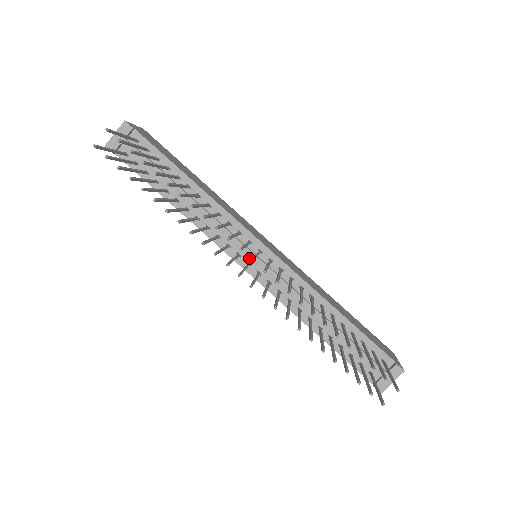
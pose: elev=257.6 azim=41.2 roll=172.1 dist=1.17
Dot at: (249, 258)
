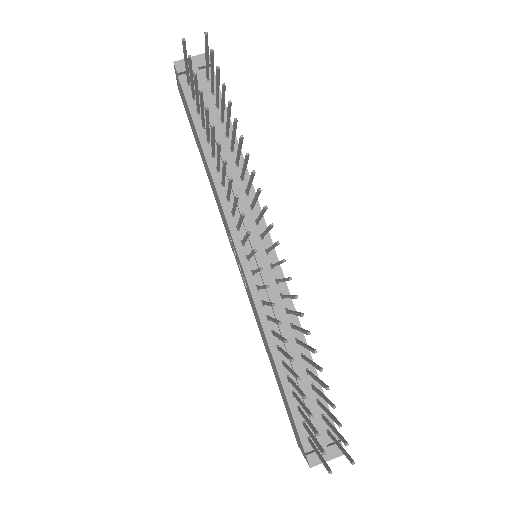
Dot at: occluded
